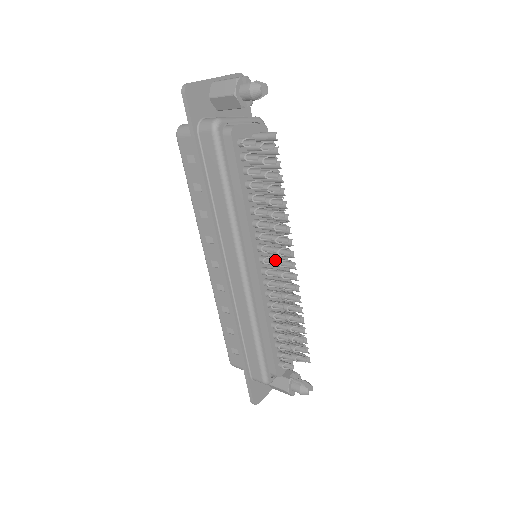
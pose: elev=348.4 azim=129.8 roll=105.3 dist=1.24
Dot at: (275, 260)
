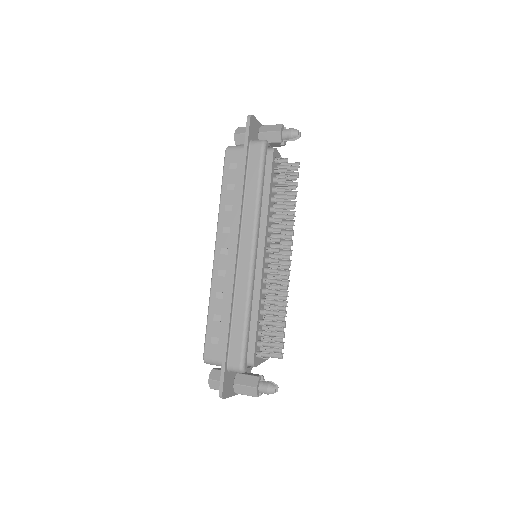
Dot at: (279, 251)
